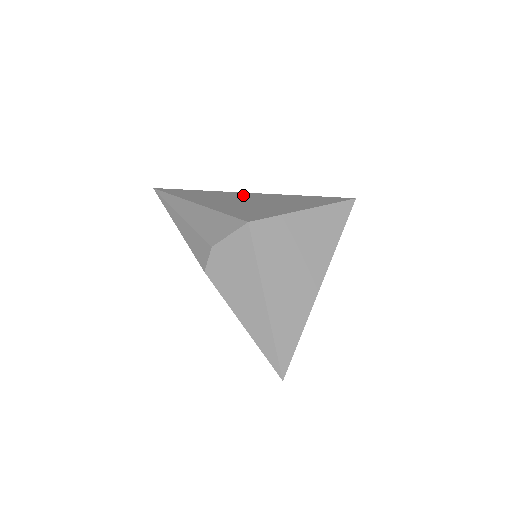
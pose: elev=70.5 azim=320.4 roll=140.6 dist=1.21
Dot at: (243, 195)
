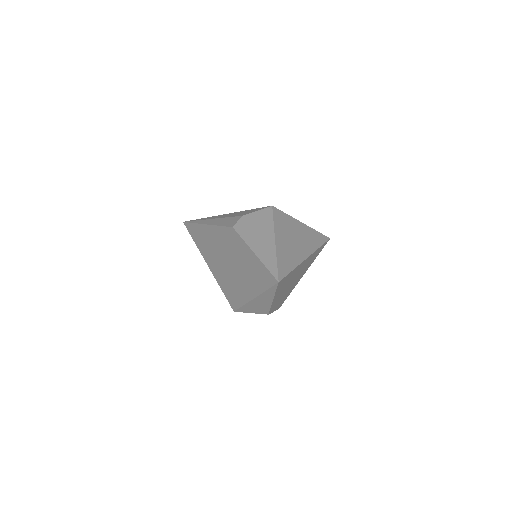
Dot at: occluded
